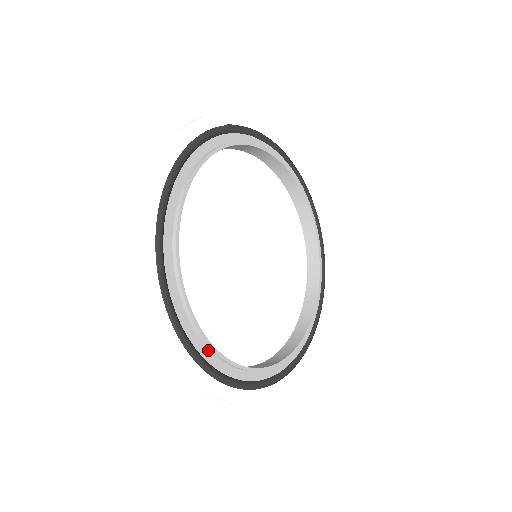
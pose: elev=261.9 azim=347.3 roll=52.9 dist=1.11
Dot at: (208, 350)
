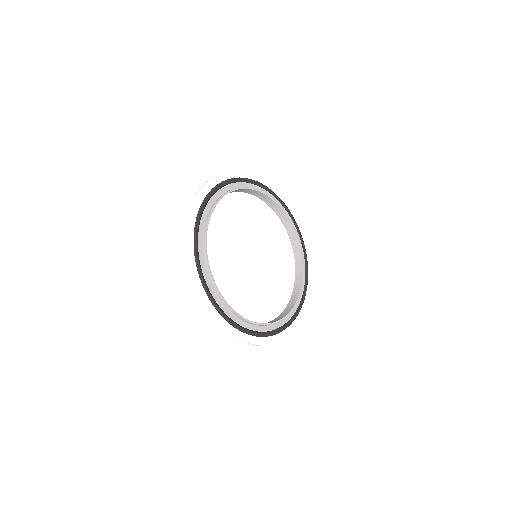
Dot at: (209, 280)
